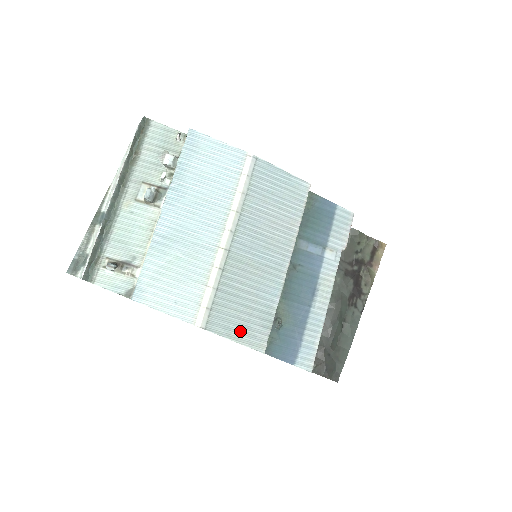
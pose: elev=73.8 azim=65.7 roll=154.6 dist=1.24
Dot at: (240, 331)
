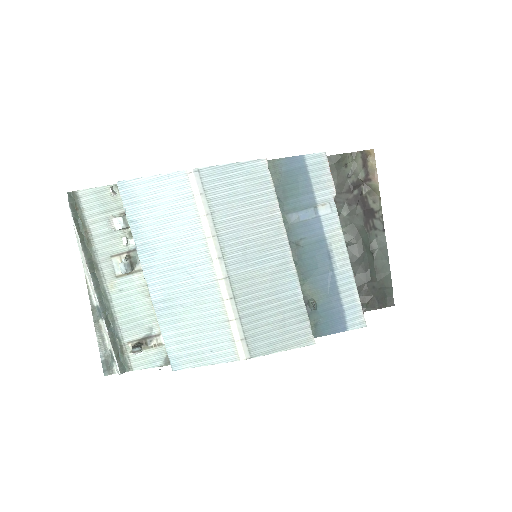
Dot at: (282, 339)
